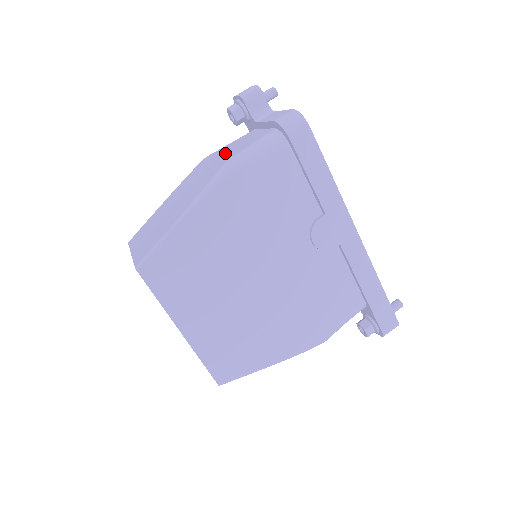
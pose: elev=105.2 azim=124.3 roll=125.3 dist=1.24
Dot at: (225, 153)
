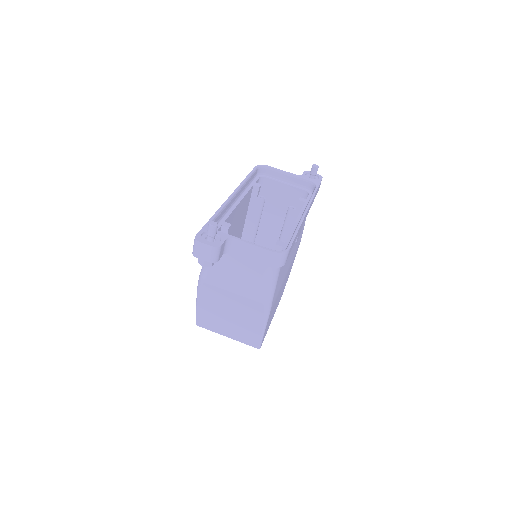
Dot at: (239, 286)
